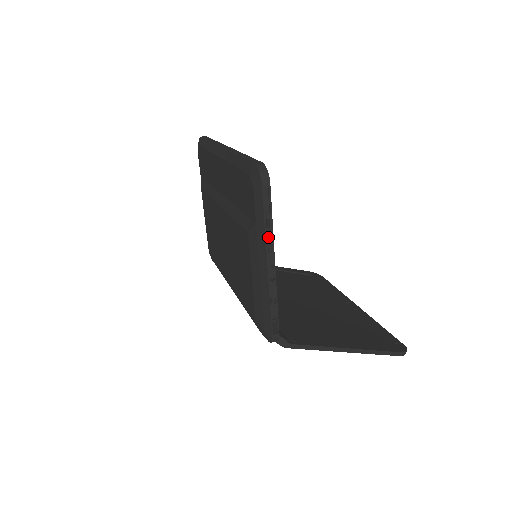
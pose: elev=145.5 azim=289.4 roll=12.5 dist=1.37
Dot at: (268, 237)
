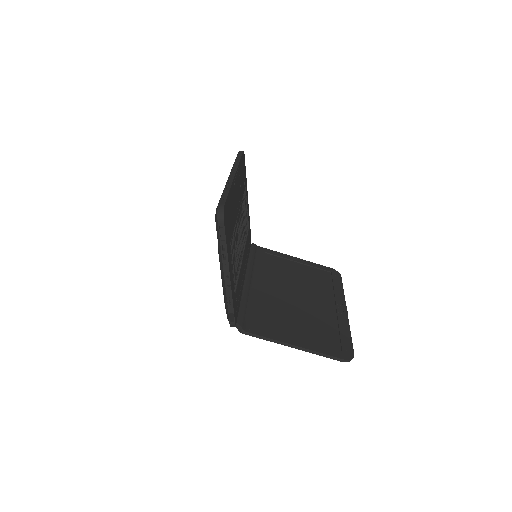
Dot at: (226, 256)
